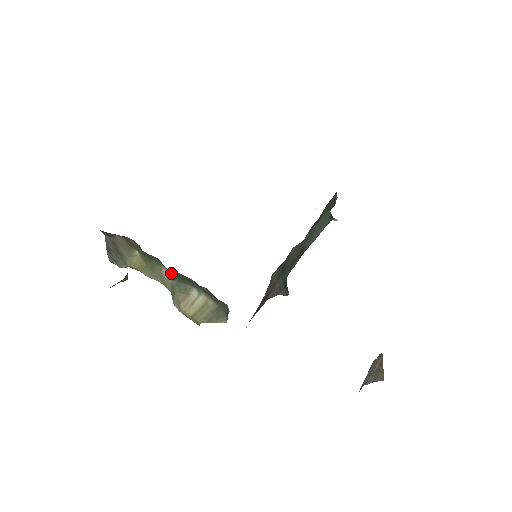
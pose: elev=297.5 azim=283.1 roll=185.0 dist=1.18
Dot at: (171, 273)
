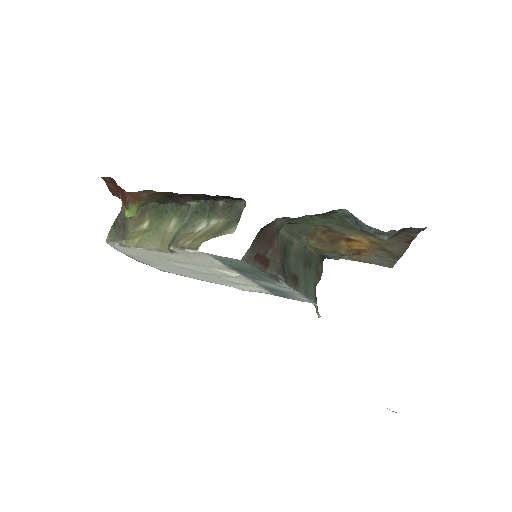
Dot at: (184, 214)
